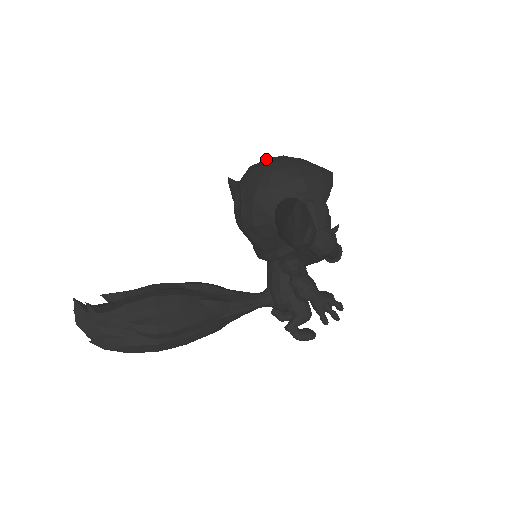
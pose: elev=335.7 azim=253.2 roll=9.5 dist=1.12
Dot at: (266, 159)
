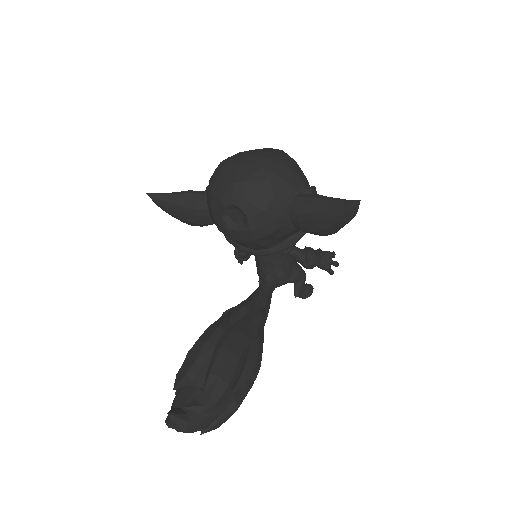
Dot at: (237, 166)
